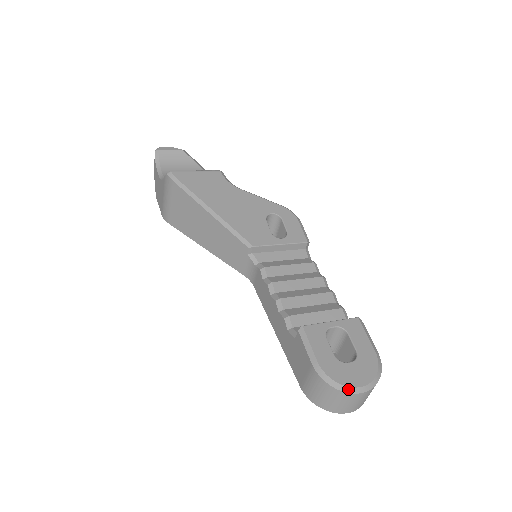
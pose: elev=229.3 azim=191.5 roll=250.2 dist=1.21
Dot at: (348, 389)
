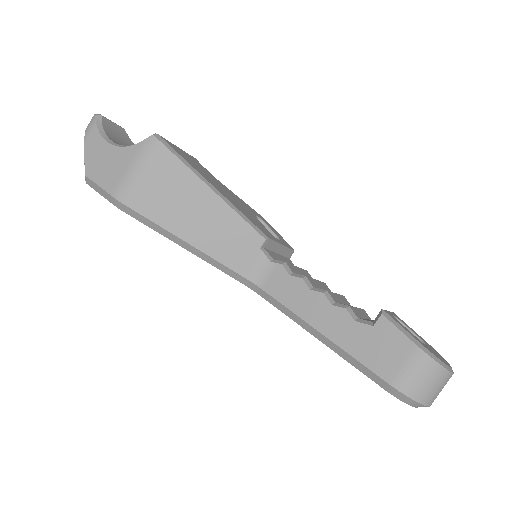
Dot at: (449, 368)
